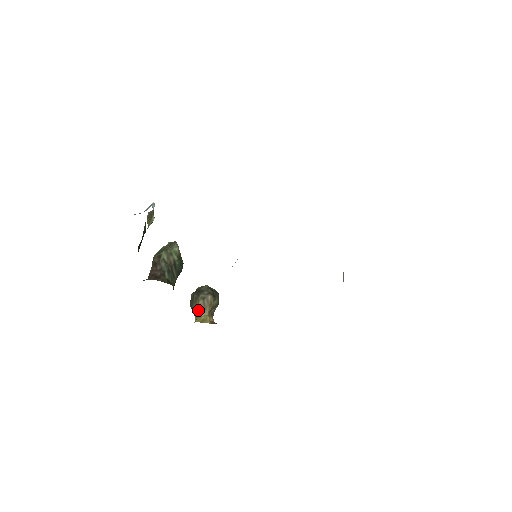
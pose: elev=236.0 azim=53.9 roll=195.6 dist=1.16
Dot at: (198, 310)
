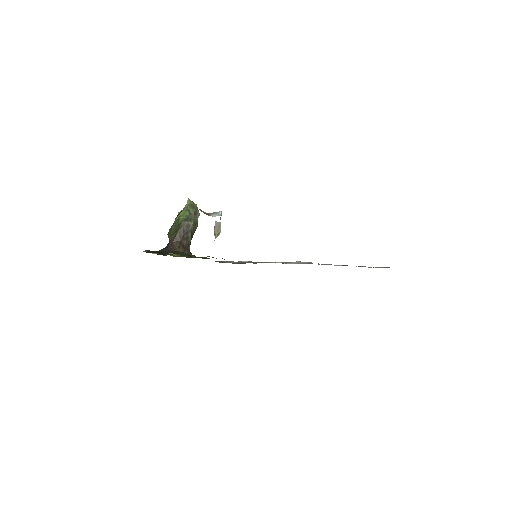
Dot at: occluded
